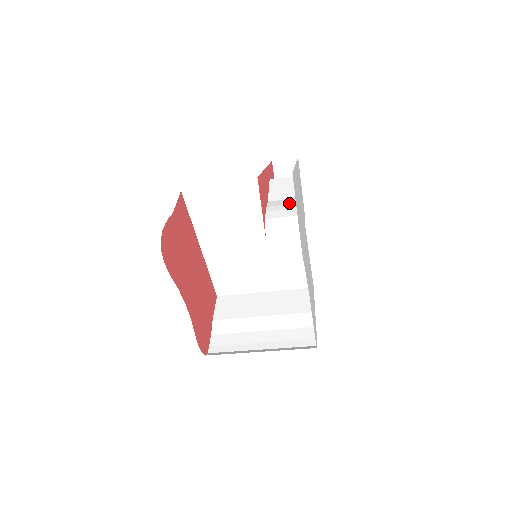
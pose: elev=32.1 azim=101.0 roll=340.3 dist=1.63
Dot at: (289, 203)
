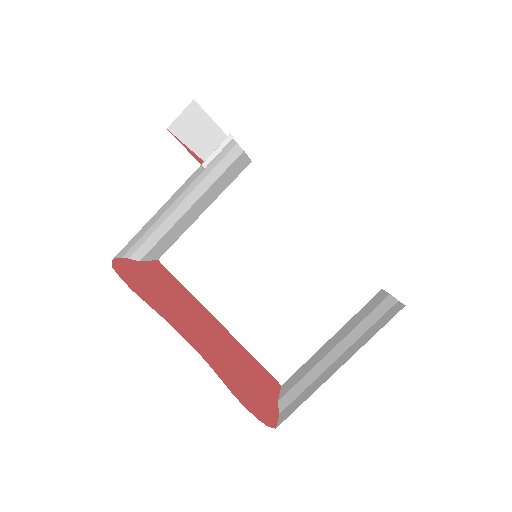
Dot at: (230, 152)
